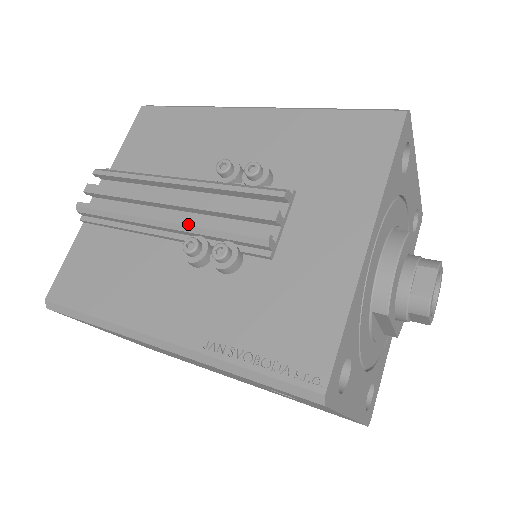
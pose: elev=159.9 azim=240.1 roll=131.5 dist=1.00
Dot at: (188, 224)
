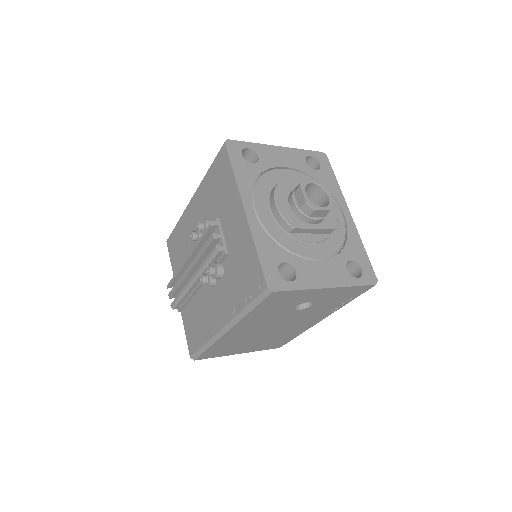
Dot at: (197, 272)
